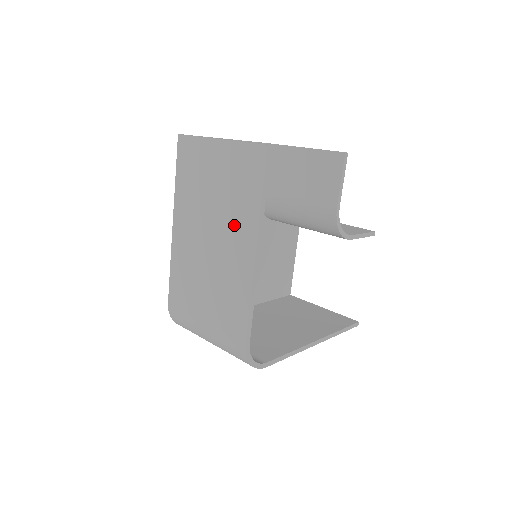
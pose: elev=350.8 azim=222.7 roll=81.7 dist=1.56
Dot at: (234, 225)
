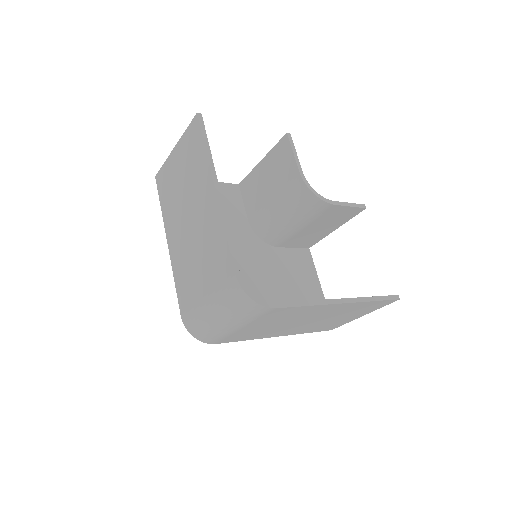
Dot at: (198, 189)
